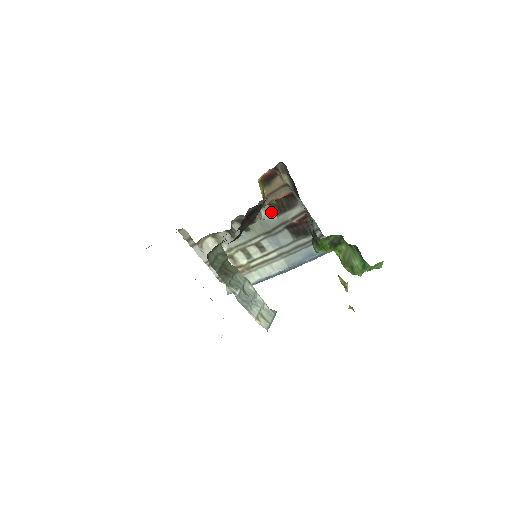
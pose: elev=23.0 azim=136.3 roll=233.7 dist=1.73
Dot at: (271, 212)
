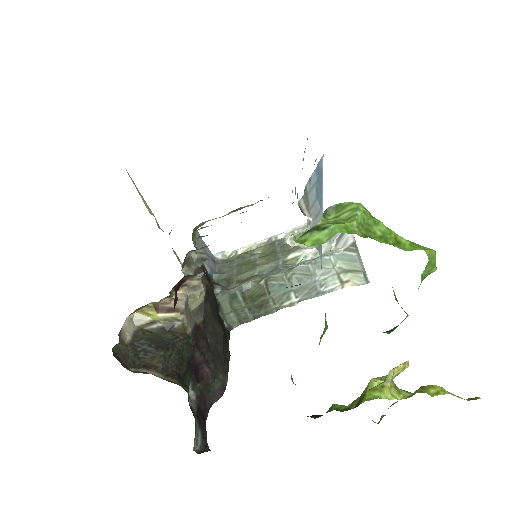
Dot at: occluded
